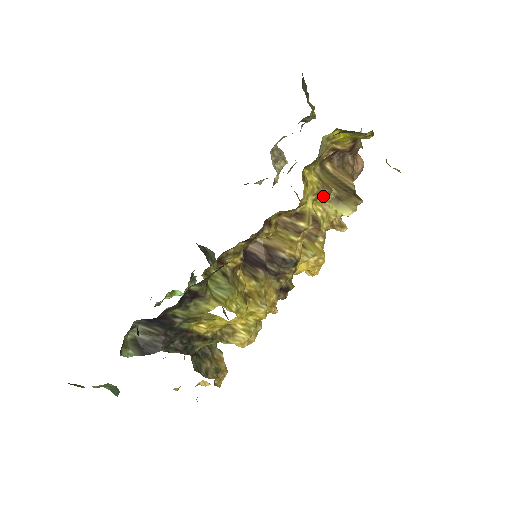
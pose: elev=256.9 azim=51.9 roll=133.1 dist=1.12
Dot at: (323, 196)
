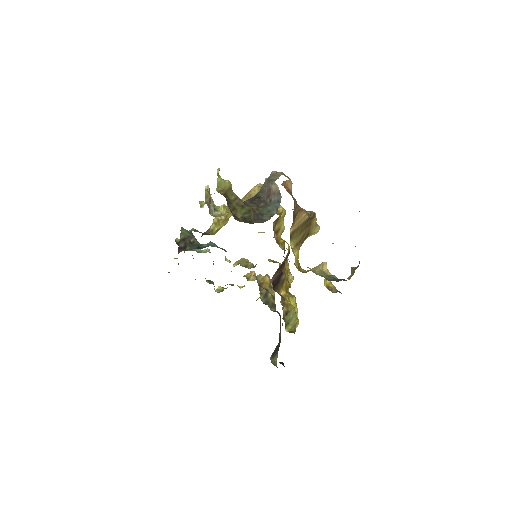
Dot at: occluded
